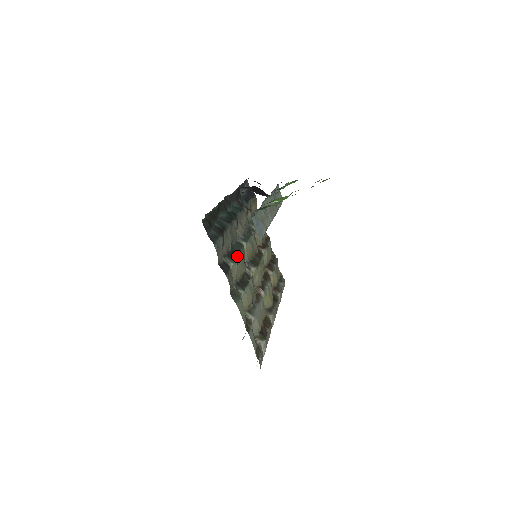
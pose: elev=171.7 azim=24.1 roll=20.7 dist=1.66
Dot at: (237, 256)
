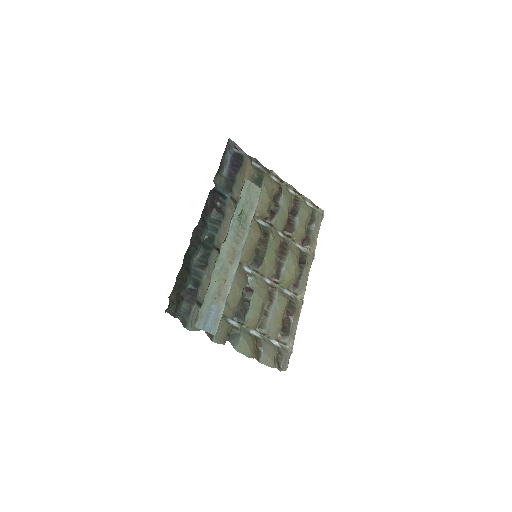
Dot at: occluded
